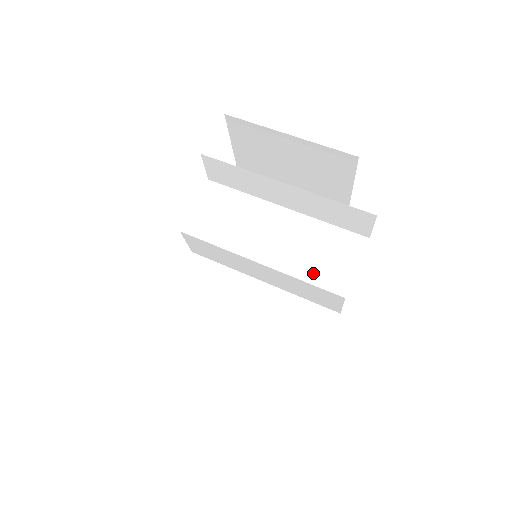
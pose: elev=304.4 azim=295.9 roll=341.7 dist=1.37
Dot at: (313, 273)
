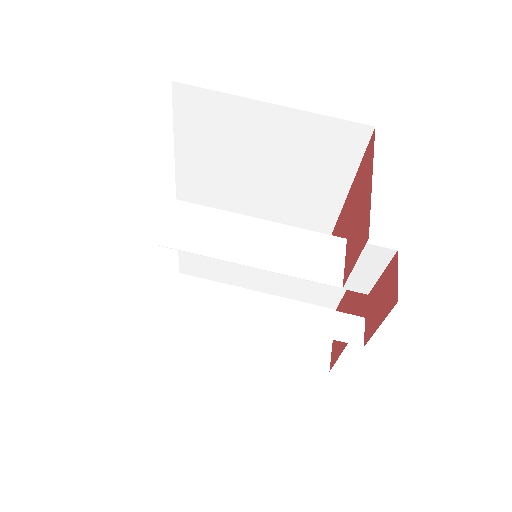
Dot at: occluded
